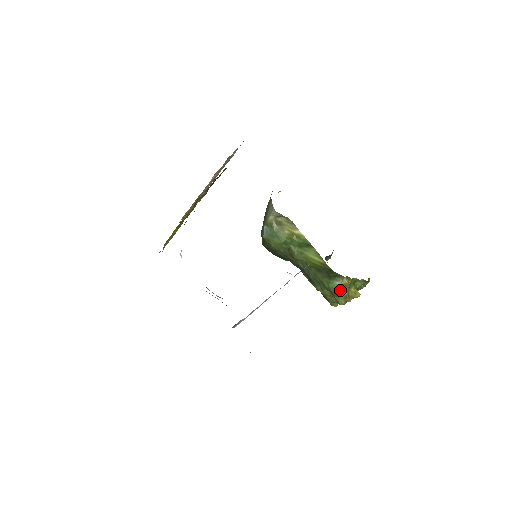
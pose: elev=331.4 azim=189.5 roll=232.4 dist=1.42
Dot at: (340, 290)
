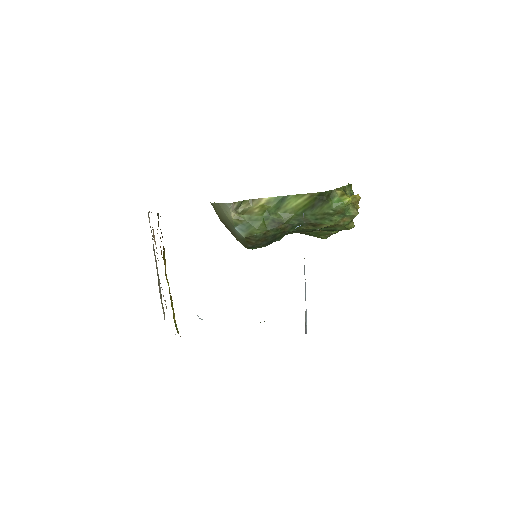
Dot at: (344, 201)
